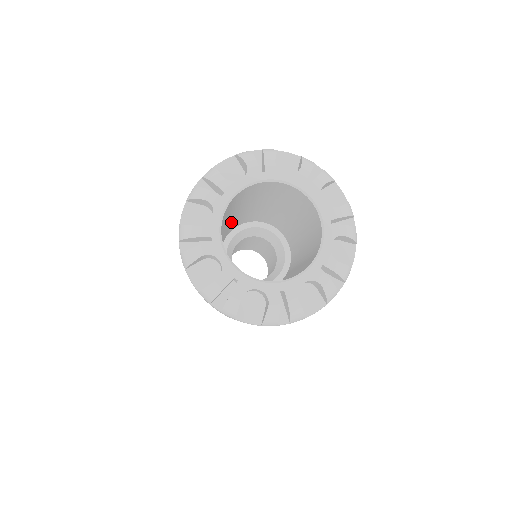
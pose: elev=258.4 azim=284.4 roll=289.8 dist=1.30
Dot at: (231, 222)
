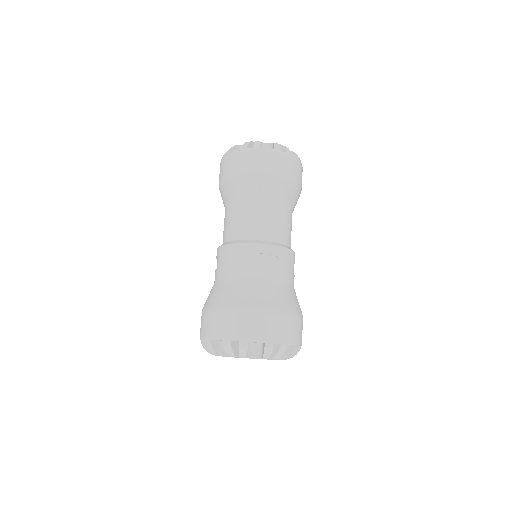
Dot at: occluded
